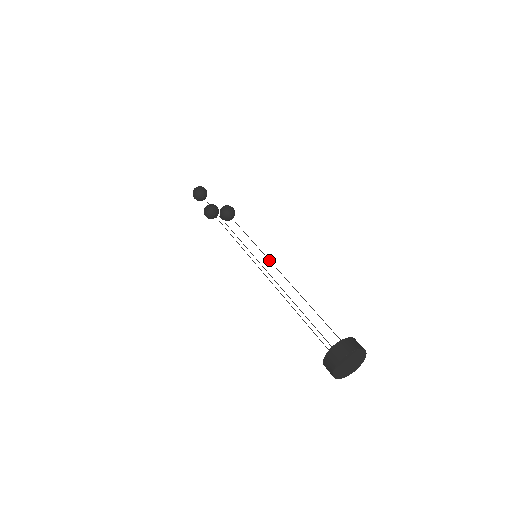
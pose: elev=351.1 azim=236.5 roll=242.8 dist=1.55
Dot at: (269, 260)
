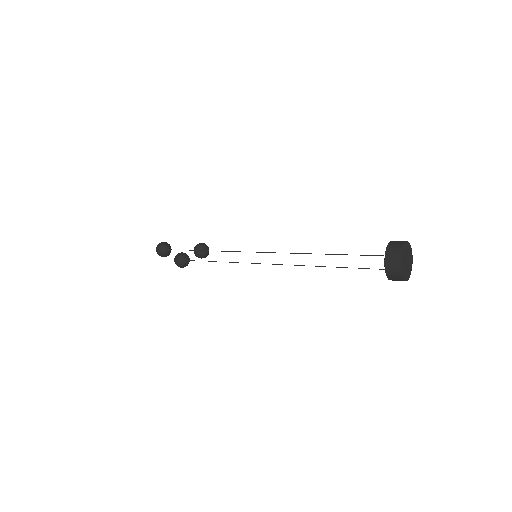
Dot at: occluded
